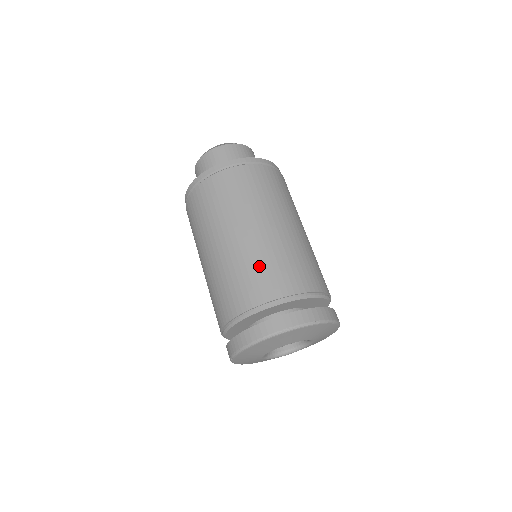
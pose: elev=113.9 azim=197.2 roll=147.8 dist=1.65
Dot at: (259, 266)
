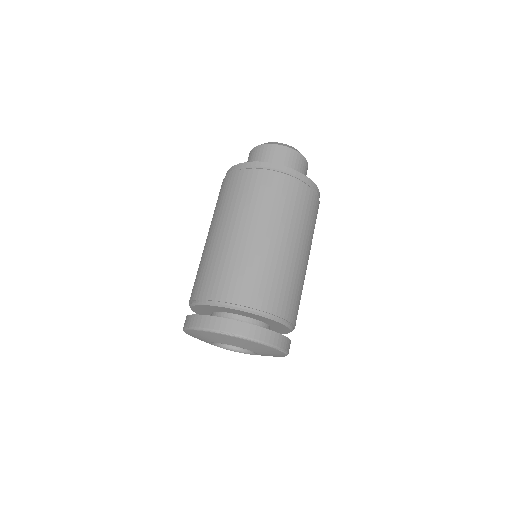
Dot at: (214, 266)
